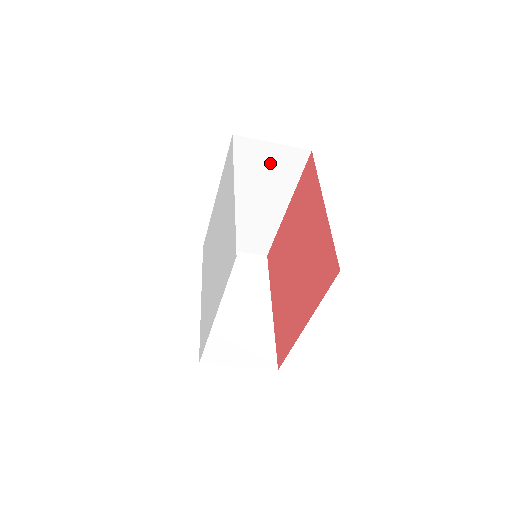
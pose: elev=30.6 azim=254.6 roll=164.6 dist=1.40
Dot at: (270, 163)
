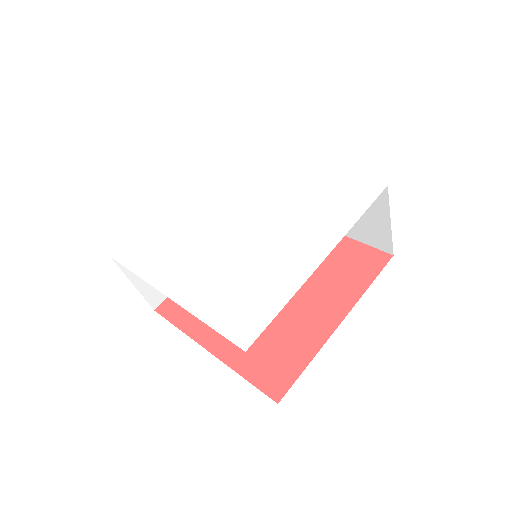
Dot at: occluded
